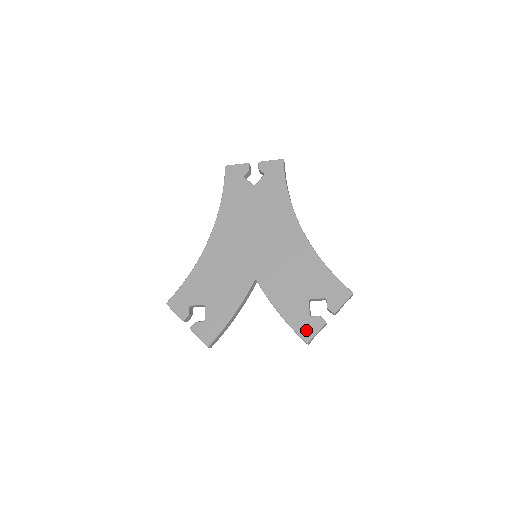
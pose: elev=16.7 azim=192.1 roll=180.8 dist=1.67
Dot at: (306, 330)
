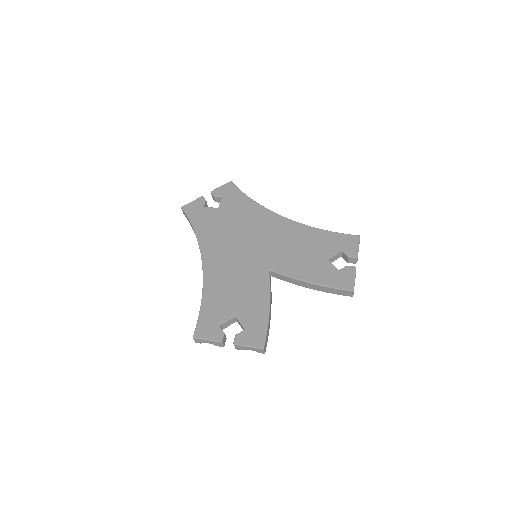
Dot at: (344, 281)
